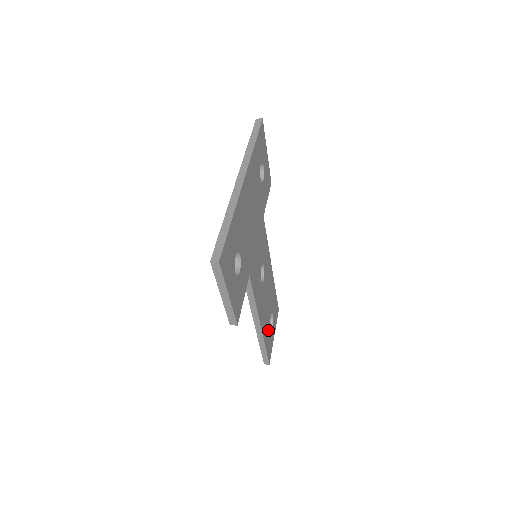
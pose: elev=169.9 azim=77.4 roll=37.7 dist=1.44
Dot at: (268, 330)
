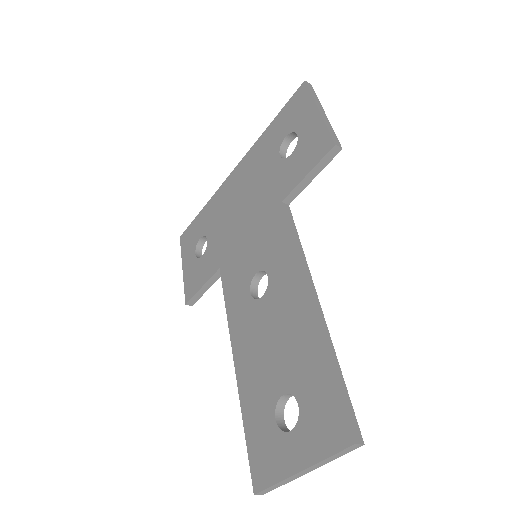
Dot at: occluded
